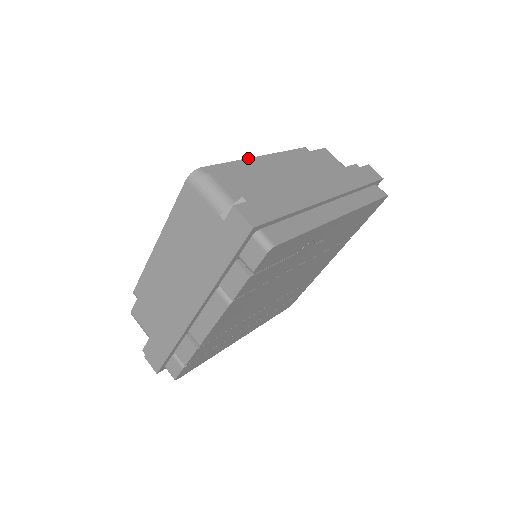
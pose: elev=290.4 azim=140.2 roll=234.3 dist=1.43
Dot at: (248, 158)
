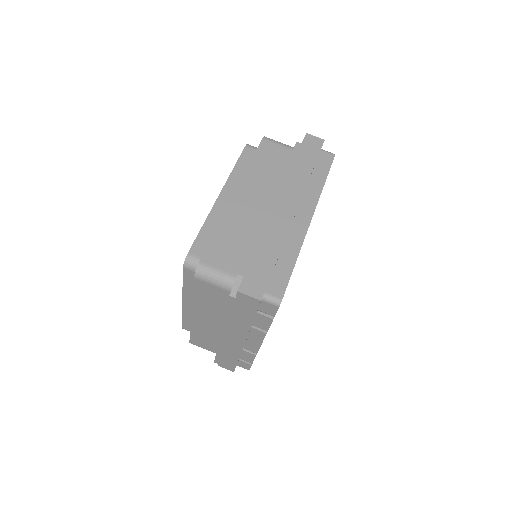
Dot at: (213, 206)
